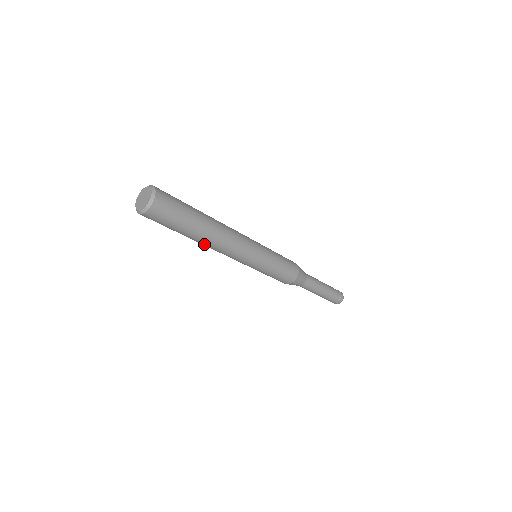
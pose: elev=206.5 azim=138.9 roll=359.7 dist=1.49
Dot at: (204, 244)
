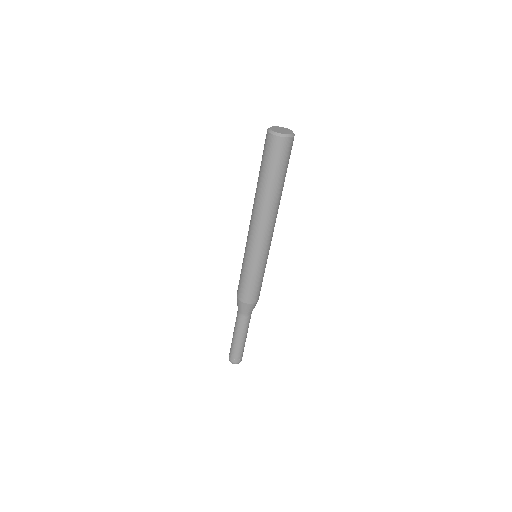
Dot at: (270, 206)
